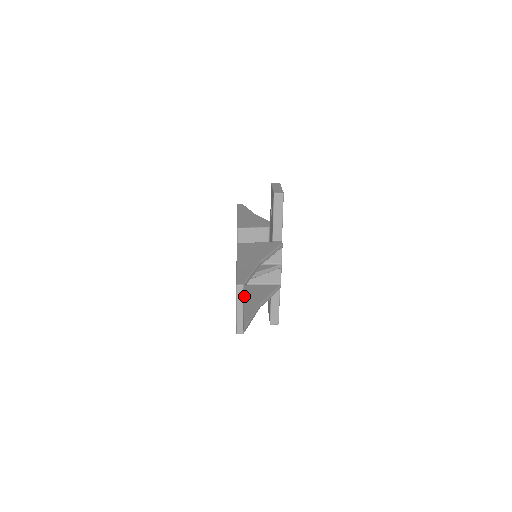
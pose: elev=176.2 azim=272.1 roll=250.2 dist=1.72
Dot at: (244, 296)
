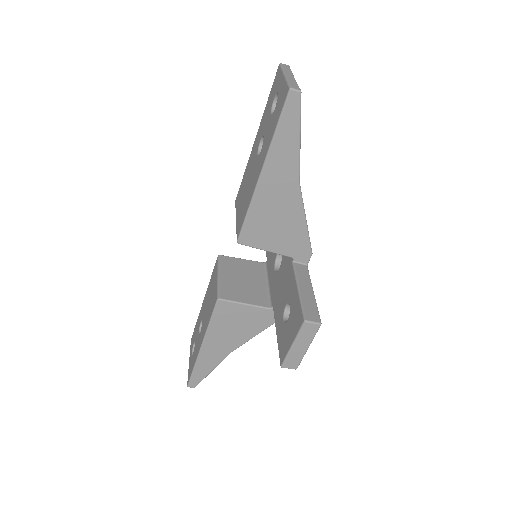
Dot at: (263, 197)
